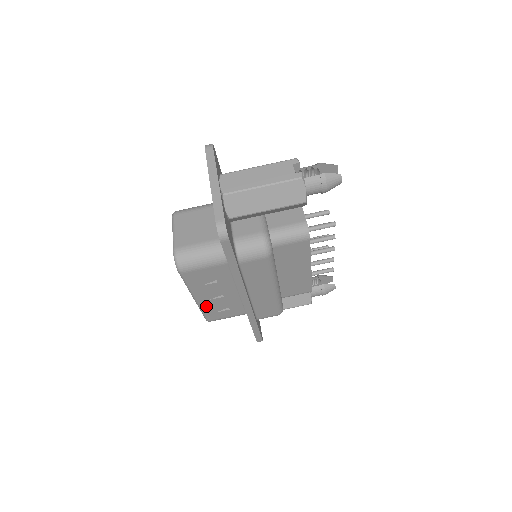
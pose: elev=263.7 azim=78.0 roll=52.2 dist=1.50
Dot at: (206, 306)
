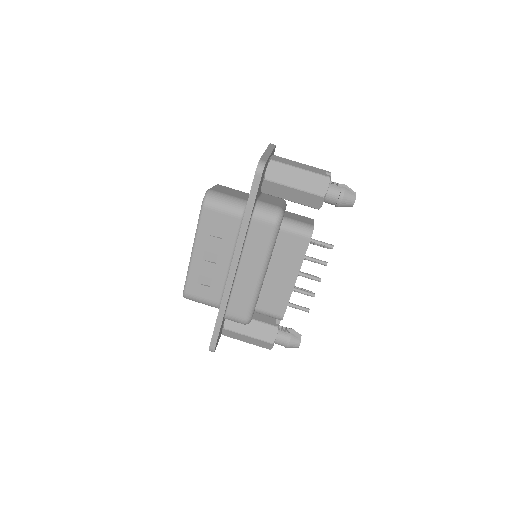
Dot at: (195, 268)
